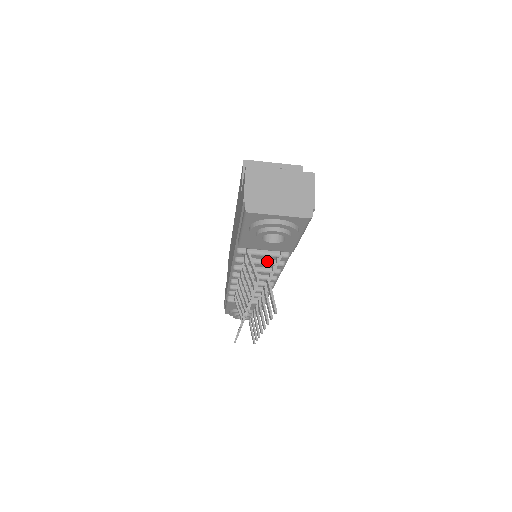
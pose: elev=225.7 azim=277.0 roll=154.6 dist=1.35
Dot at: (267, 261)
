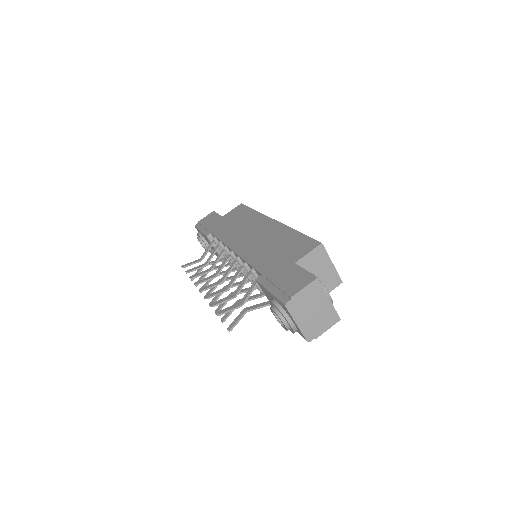
Dot at: occluded
